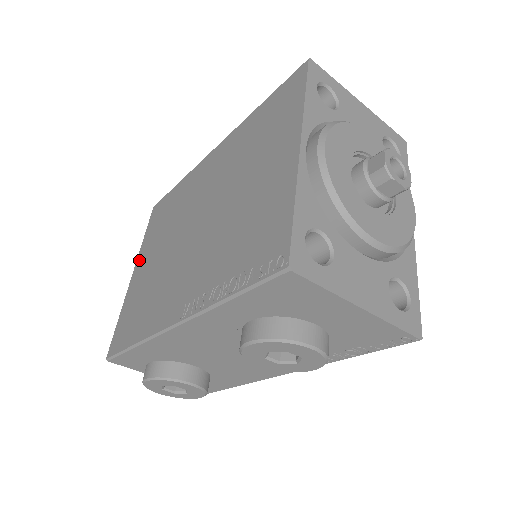
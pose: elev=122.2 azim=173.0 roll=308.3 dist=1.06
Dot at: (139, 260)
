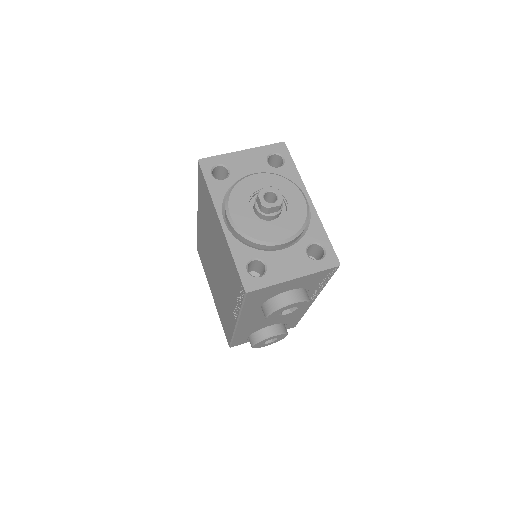
Dot at: (210, 287)
